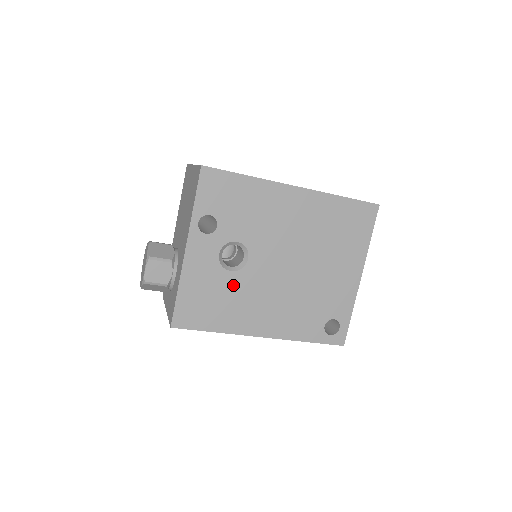
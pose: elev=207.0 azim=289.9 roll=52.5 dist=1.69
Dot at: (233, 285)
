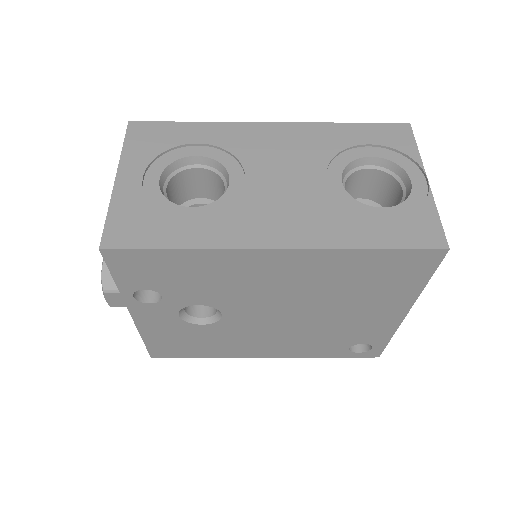
Dot at: (211, 332)
